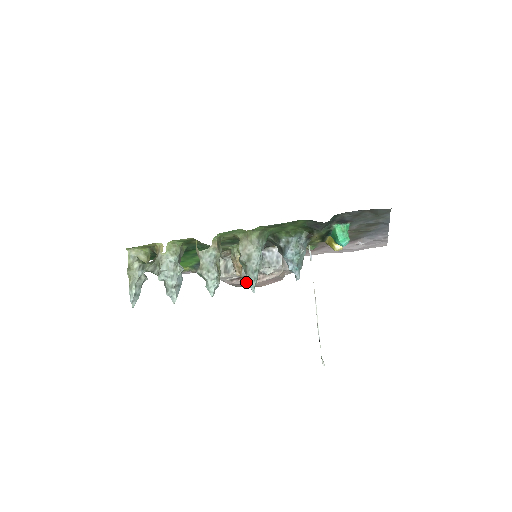
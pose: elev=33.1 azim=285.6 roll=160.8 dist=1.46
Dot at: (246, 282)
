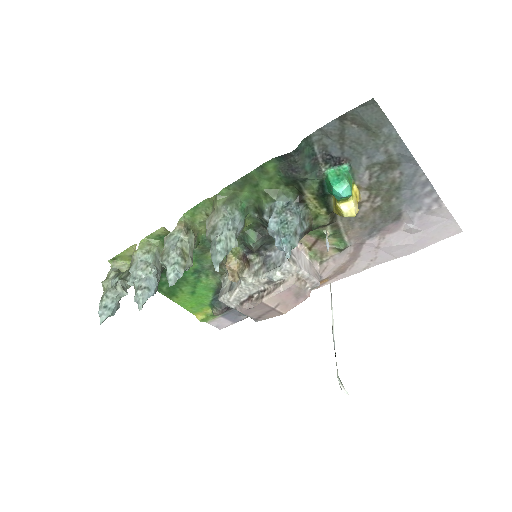
Dot at: (256, 301)
